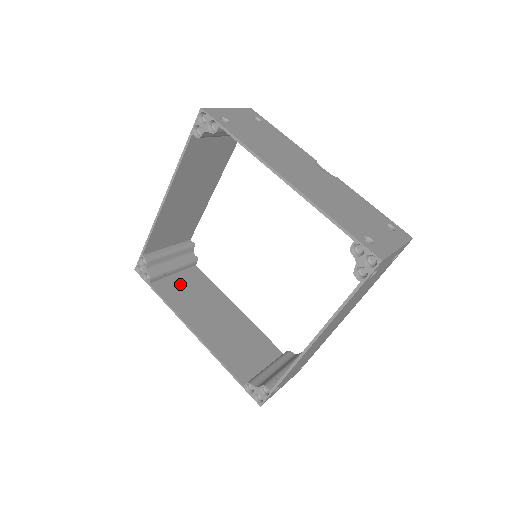
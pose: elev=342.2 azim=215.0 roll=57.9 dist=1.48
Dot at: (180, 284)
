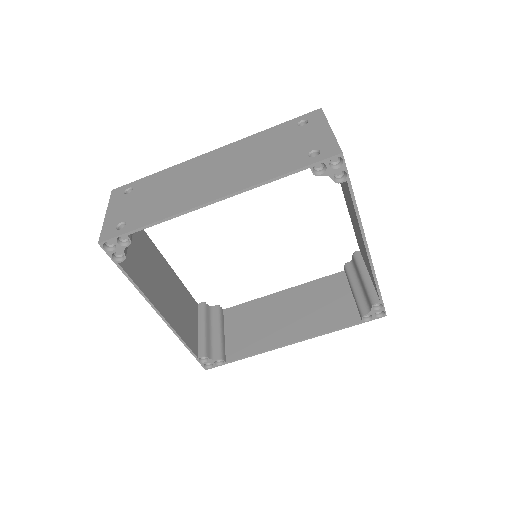
Dot at: (133, 250)
